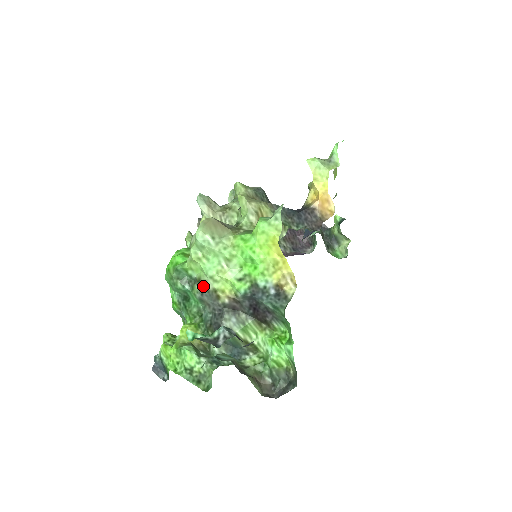
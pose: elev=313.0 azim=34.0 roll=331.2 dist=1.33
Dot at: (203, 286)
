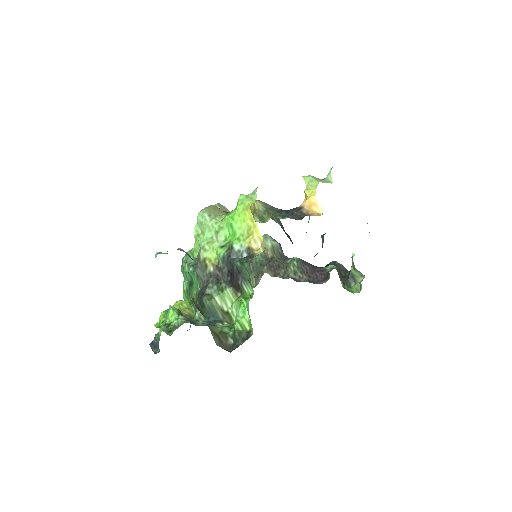
Dot at: (198, 259)
